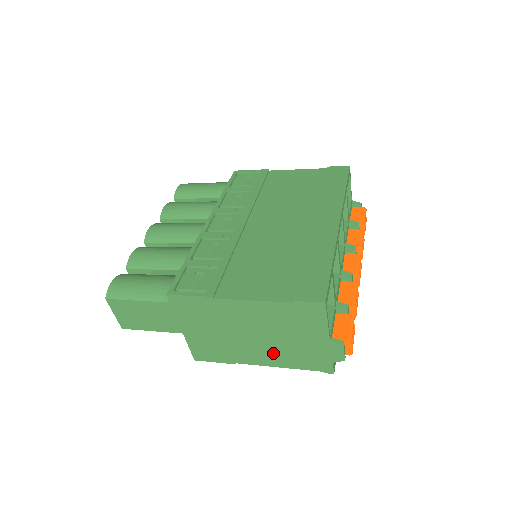
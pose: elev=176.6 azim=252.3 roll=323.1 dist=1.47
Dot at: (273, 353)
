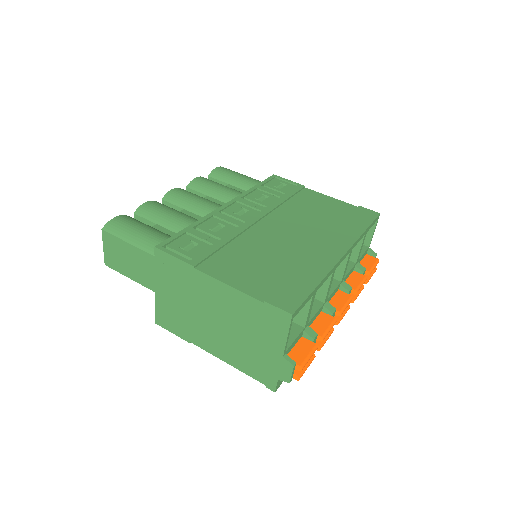
Dot at: (227, 346)
